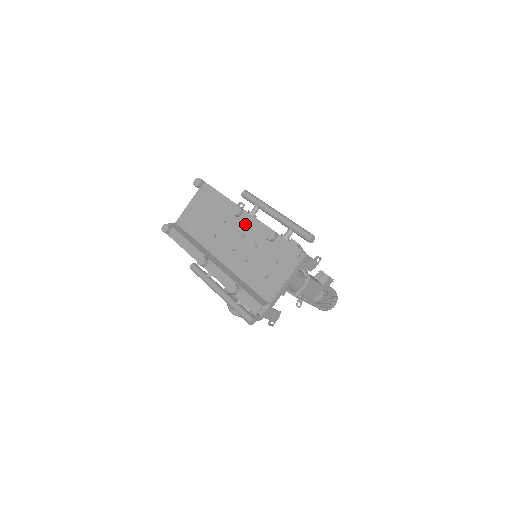
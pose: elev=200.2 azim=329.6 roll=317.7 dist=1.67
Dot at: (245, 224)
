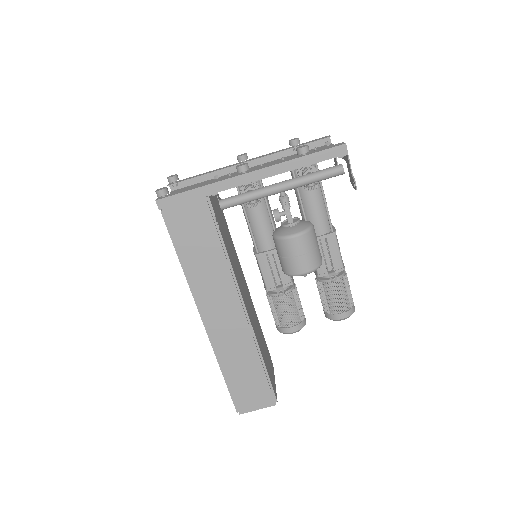
Dot at: (254, 168)
